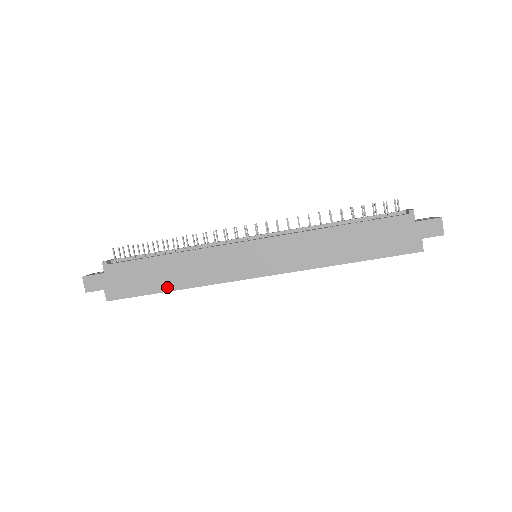
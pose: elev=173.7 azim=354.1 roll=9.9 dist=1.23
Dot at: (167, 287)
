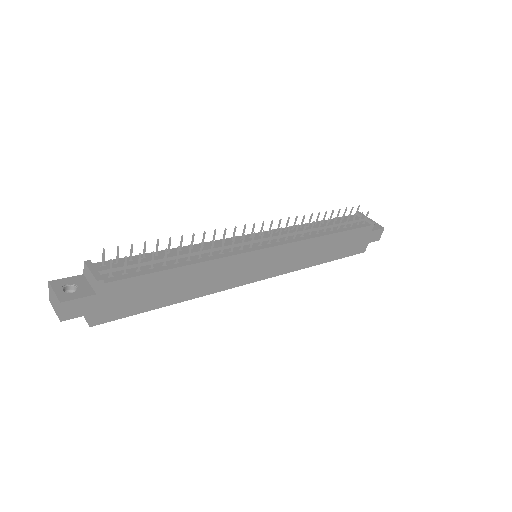
Dot at: (172, 300)
